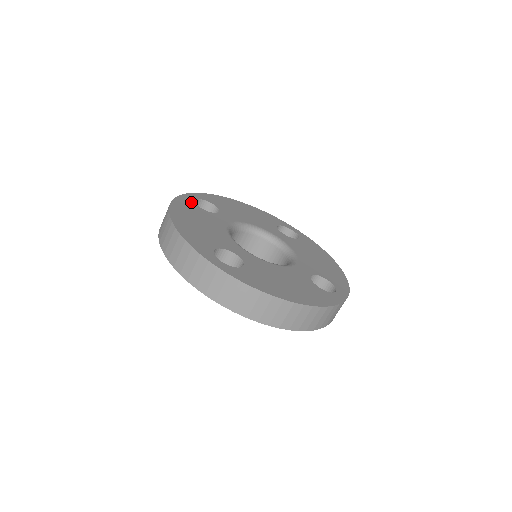
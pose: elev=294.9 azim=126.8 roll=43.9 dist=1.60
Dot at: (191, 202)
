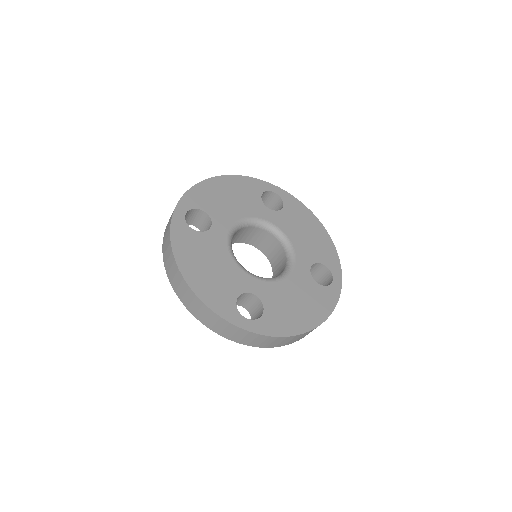
Dot at: (185, 227)
